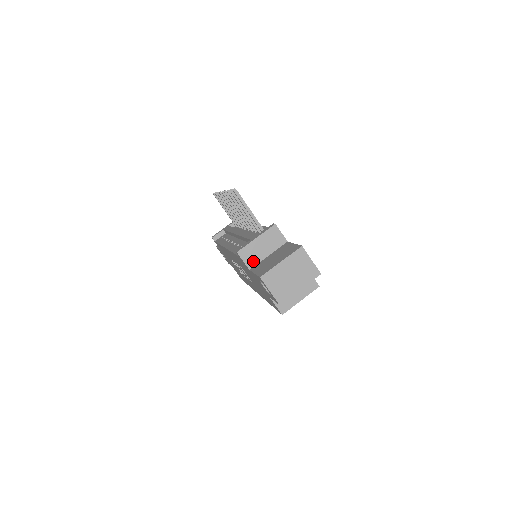
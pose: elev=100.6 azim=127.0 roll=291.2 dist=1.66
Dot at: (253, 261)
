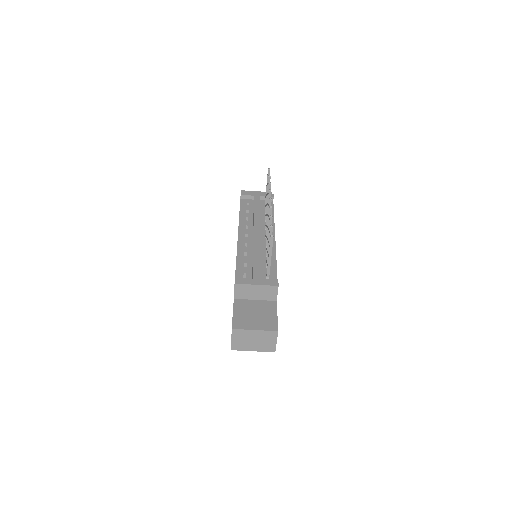
Dot at: (241, 296)
